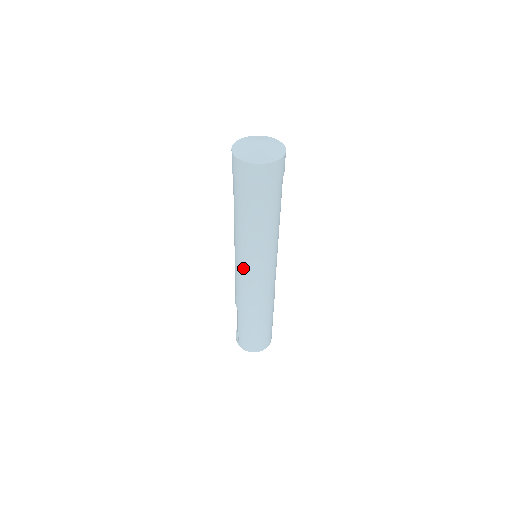
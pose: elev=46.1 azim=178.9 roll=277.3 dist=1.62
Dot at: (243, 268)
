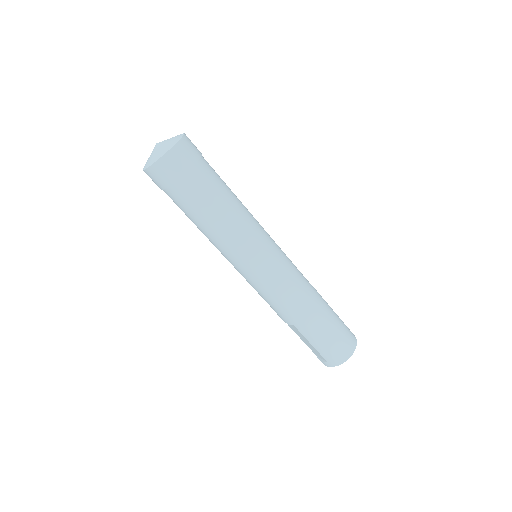
Dot at: (252, 270)
